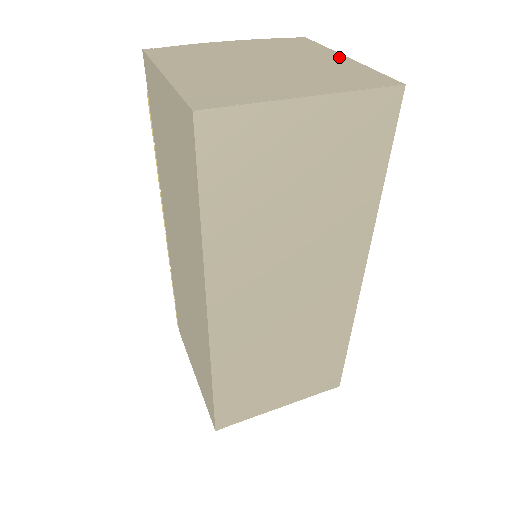
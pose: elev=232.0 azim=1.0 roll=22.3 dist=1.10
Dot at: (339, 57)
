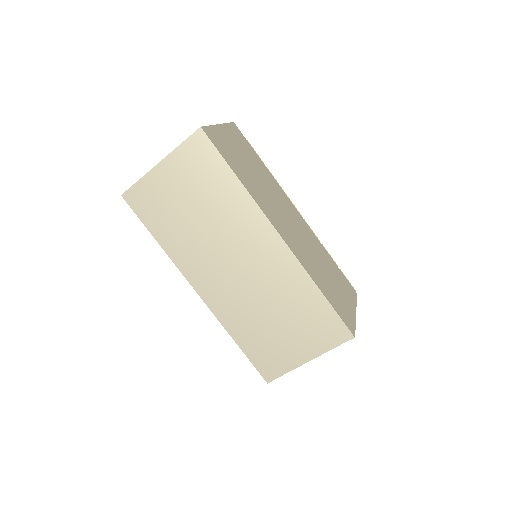
Dot at: occluded
